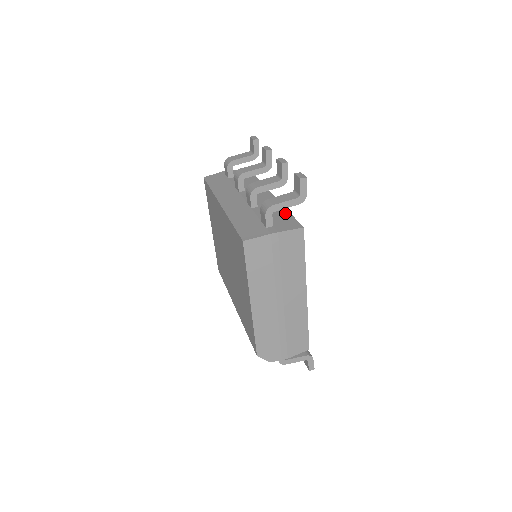
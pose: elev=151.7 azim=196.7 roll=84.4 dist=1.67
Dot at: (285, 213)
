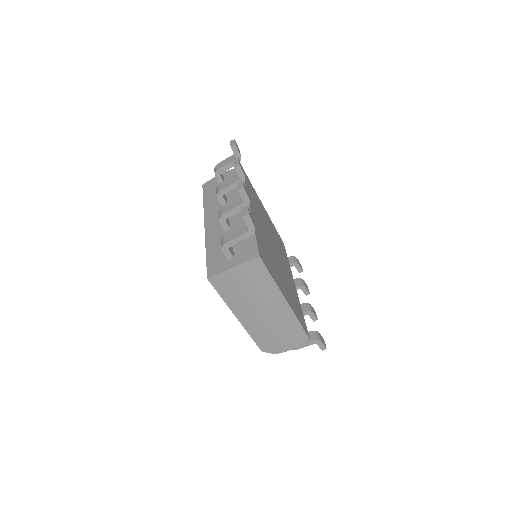
Dot at: occluded
